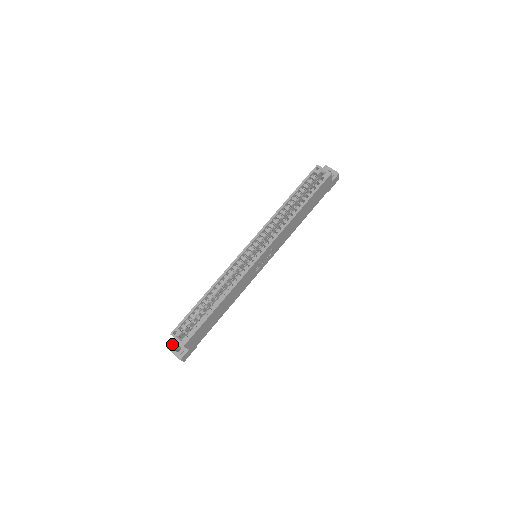
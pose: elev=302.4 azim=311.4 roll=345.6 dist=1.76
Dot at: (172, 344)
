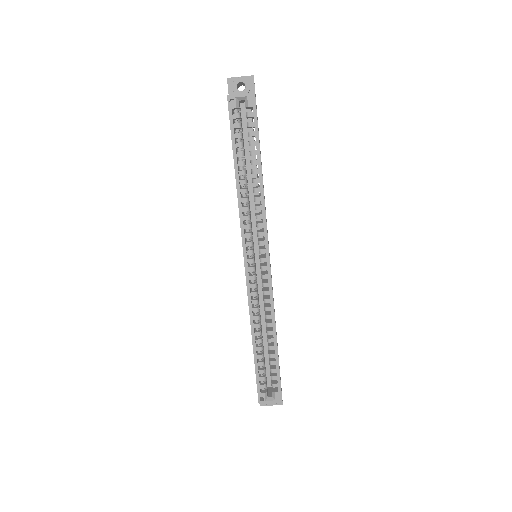
Dot at: occluded
